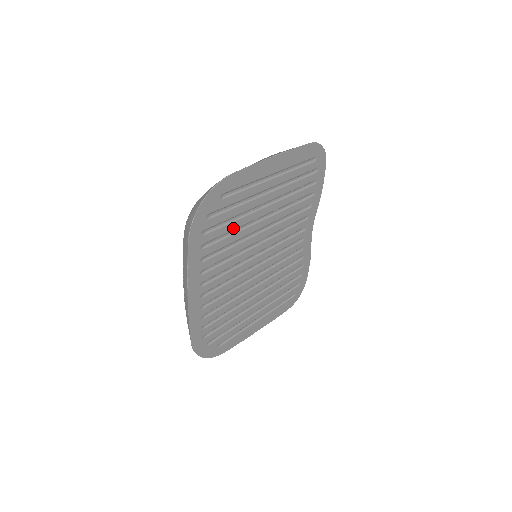
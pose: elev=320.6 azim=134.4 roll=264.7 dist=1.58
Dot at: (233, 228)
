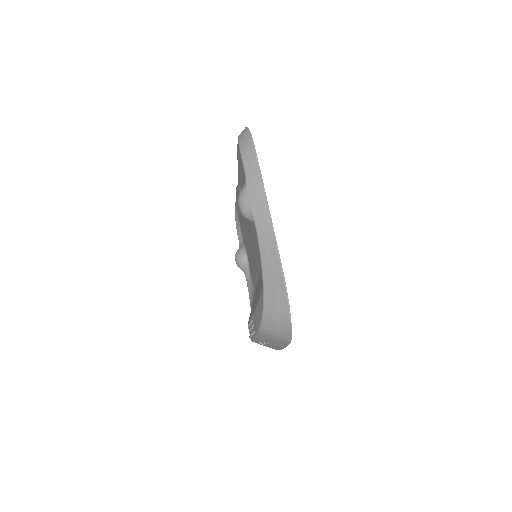
Dot at: occluded
